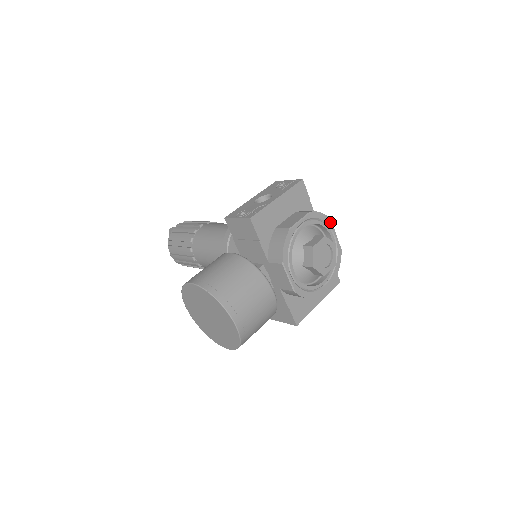
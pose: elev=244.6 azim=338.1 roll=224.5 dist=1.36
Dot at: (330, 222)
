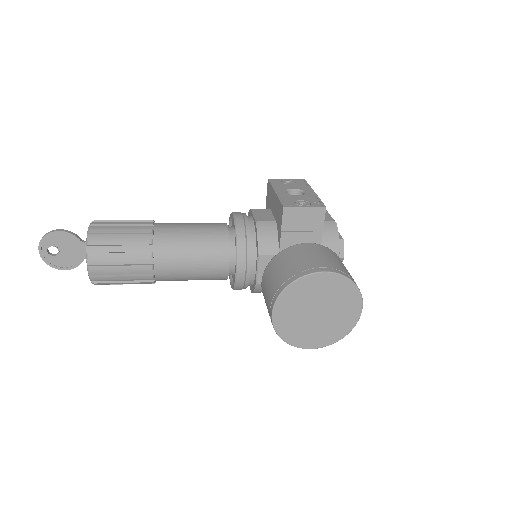
Dot at: occluded
